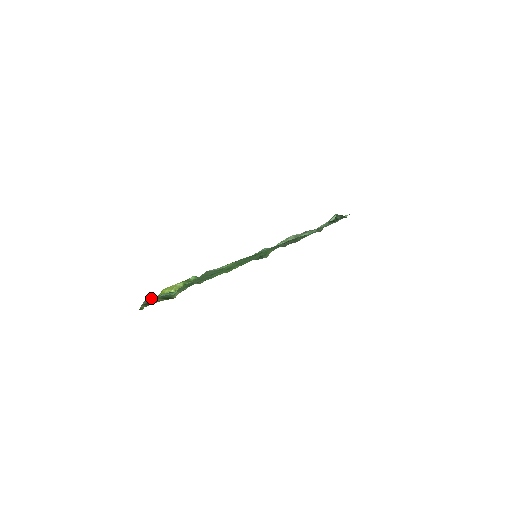
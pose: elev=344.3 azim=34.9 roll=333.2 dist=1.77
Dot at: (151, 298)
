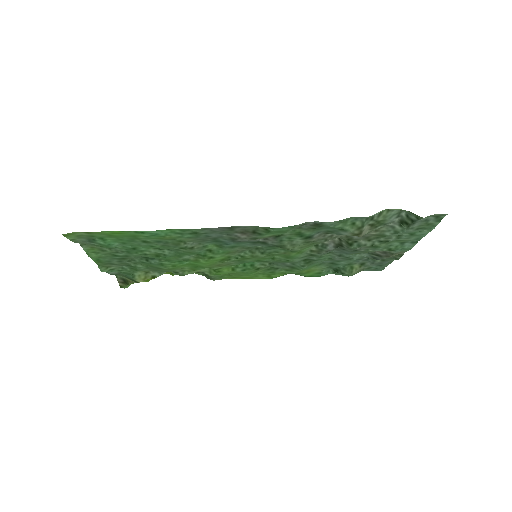
Dot at: occluded
